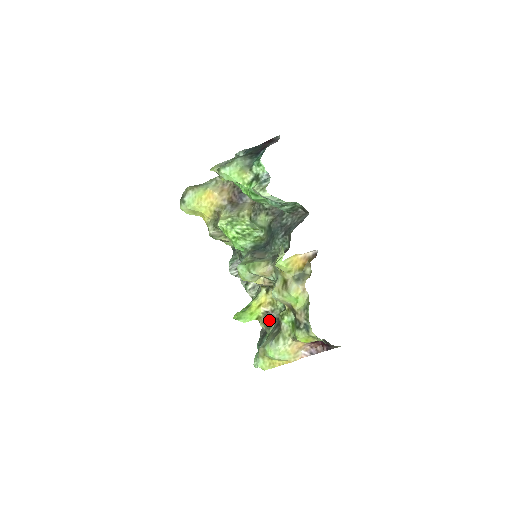
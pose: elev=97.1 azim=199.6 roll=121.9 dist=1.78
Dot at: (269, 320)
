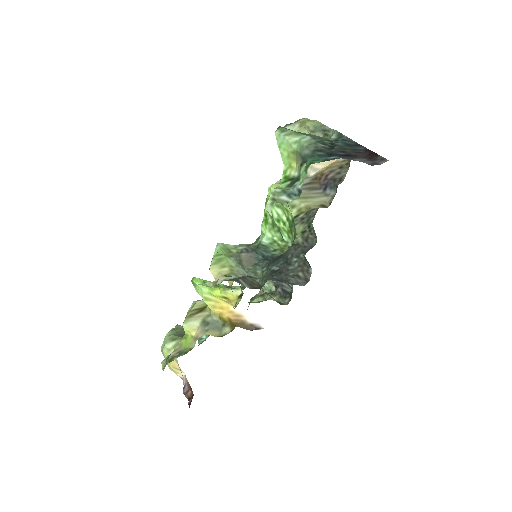
Dot at: occluded
